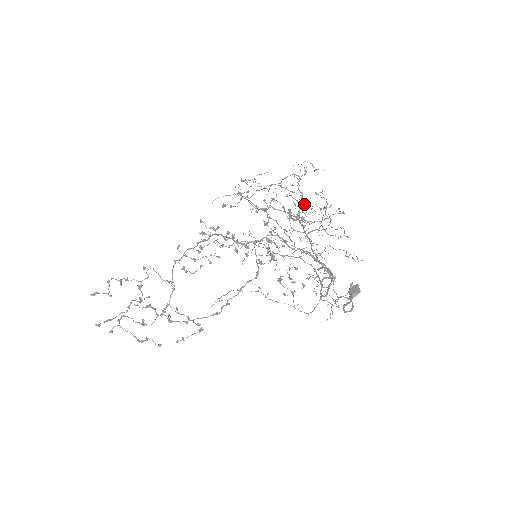
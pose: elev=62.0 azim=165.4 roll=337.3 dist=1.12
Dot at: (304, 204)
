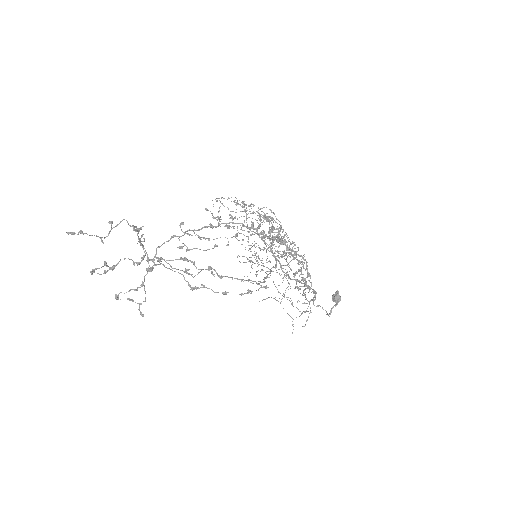
Dot at: (279, 233)
